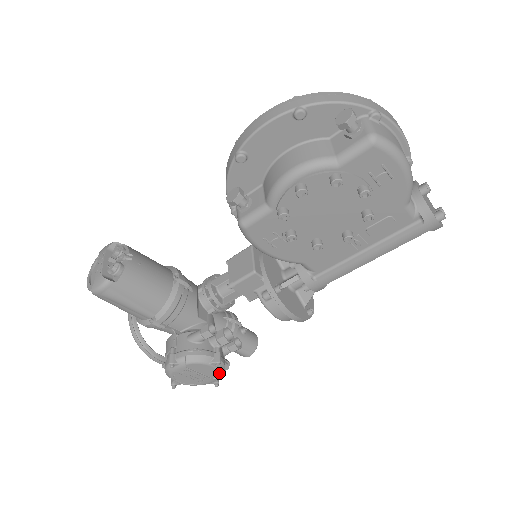
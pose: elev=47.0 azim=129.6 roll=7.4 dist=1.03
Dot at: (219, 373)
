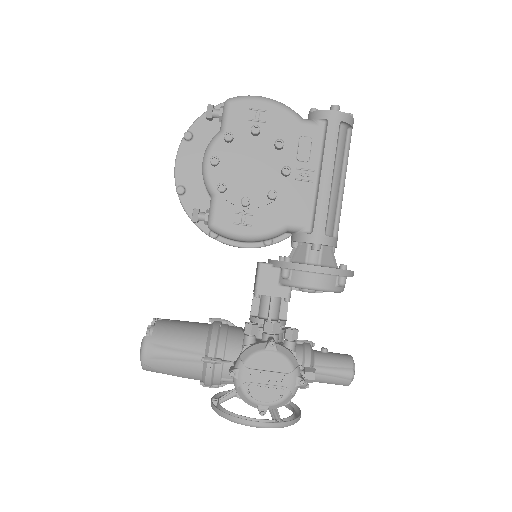
Dot at: (288, 360)
